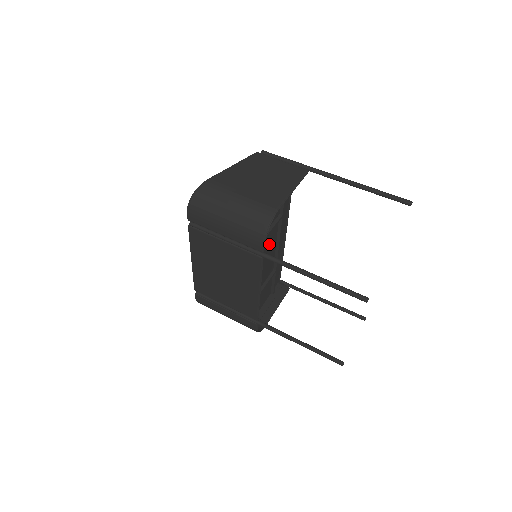
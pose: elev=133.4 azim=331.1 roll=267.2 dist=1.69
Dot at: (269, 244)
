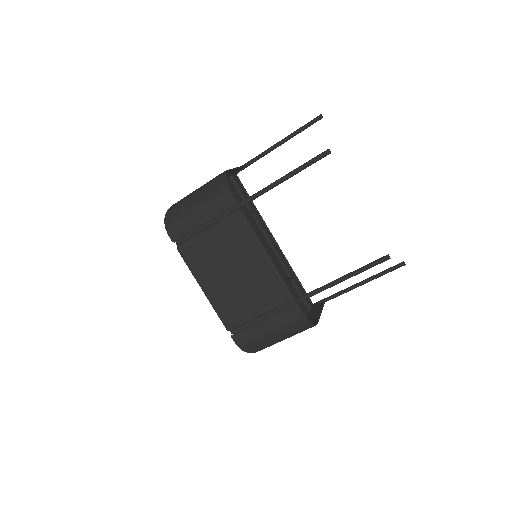
Dot at: (258, 237)
